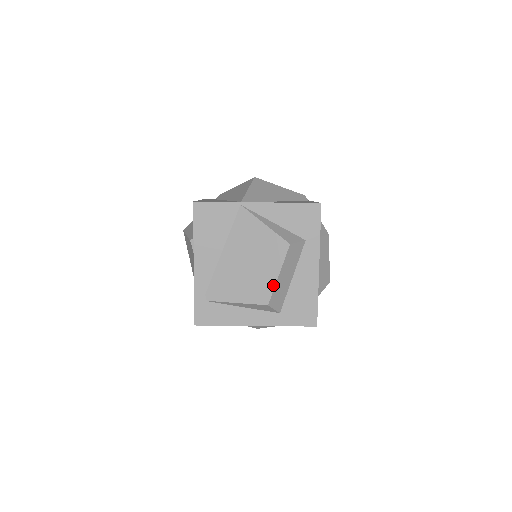
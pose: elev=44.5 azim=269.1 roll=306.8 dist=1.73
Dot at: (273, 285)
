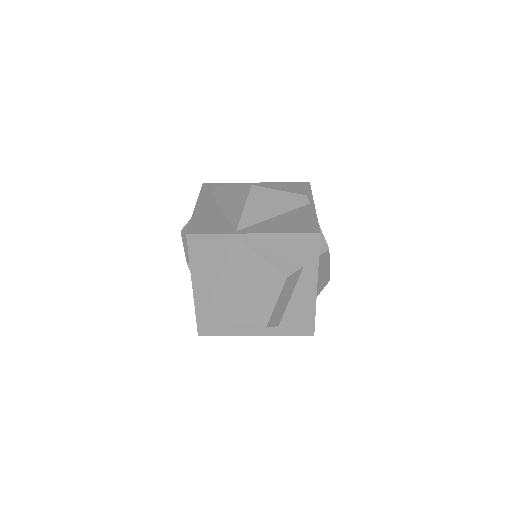
Dot at: (271, 311)
